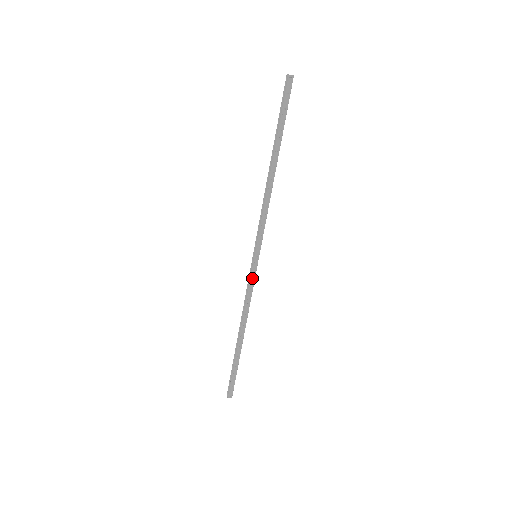
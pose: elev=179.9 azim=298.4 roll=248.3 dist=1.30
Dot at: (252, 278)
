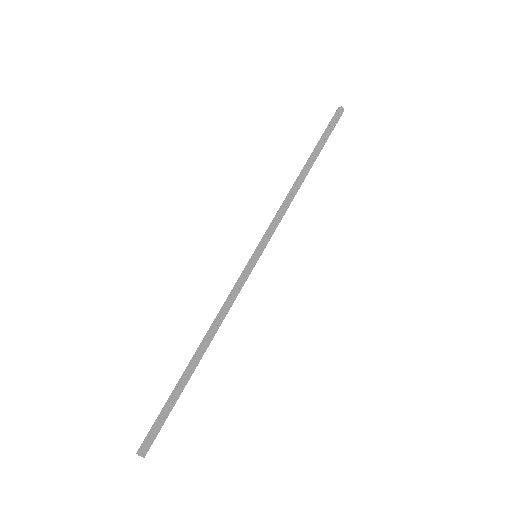
Dot at: (243, 279)
